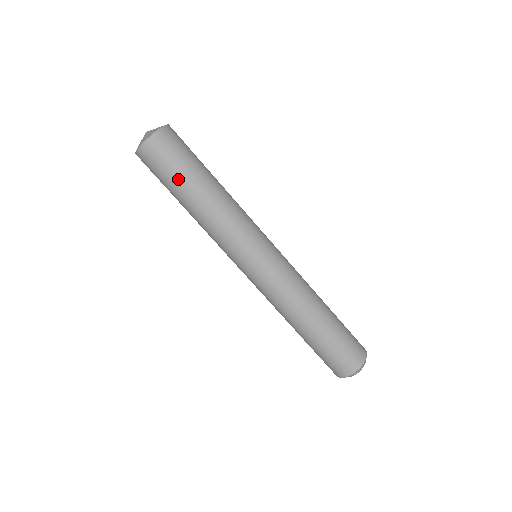
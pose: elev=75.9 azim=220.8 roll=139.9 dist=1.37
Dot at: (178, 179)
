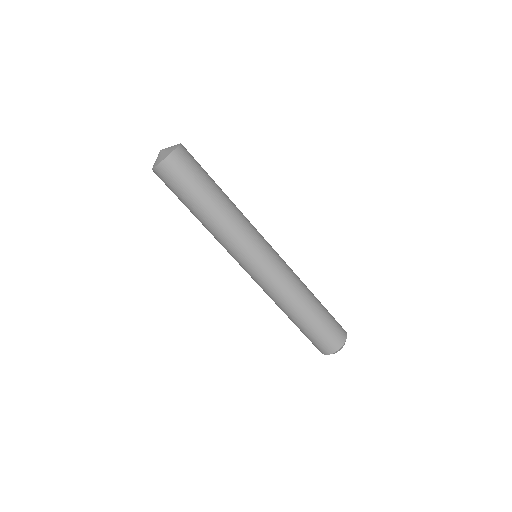
Dot at: (183, 200)
